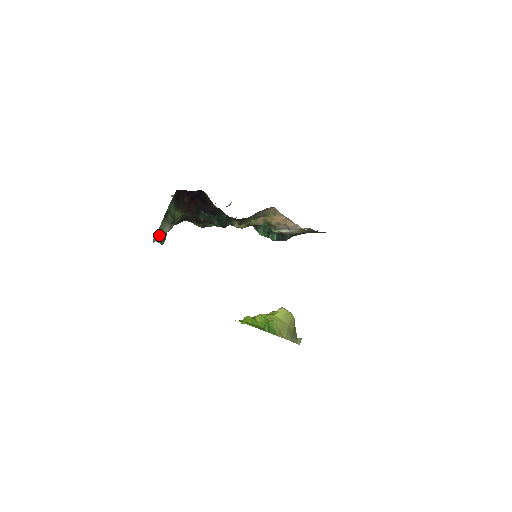
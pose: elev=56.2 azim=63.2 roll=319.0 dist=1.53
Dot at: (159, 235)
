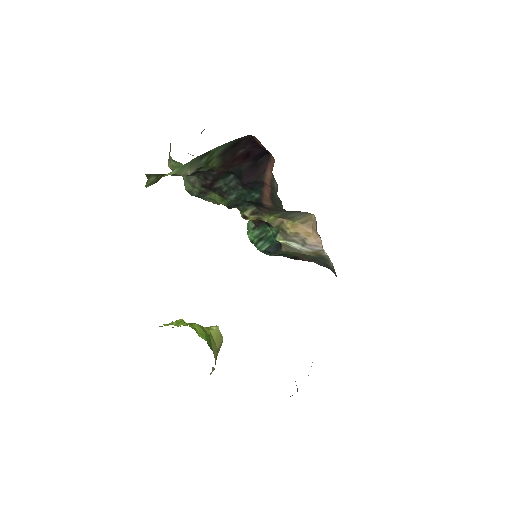
Dot at: (177, 172)
